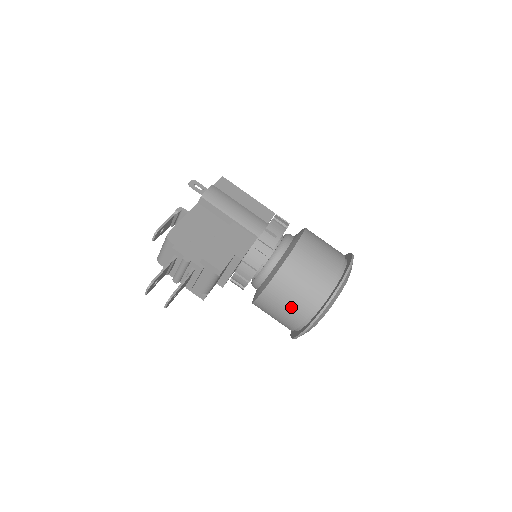
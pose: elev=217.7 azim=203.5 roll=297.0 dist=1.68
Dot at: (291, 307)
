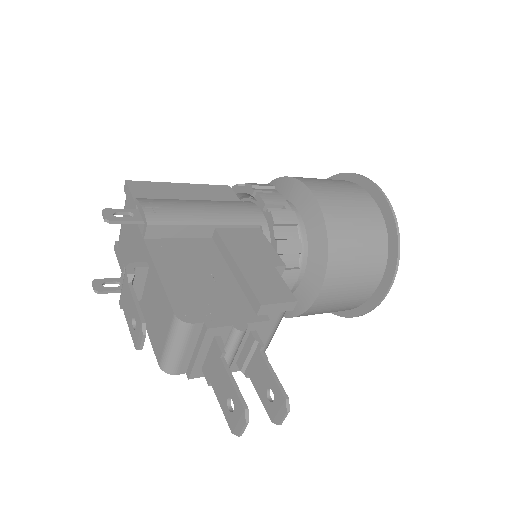
Dot at: (361, 279)
